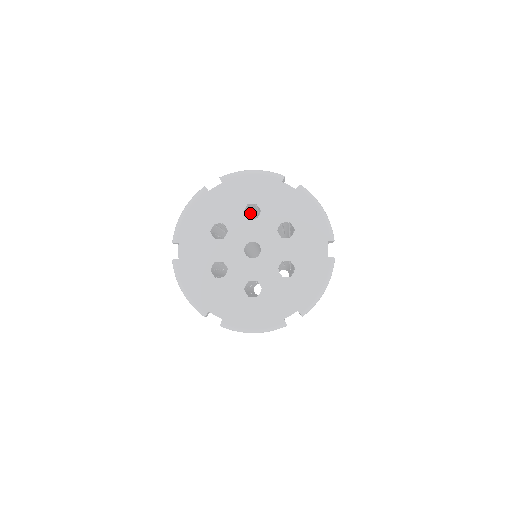
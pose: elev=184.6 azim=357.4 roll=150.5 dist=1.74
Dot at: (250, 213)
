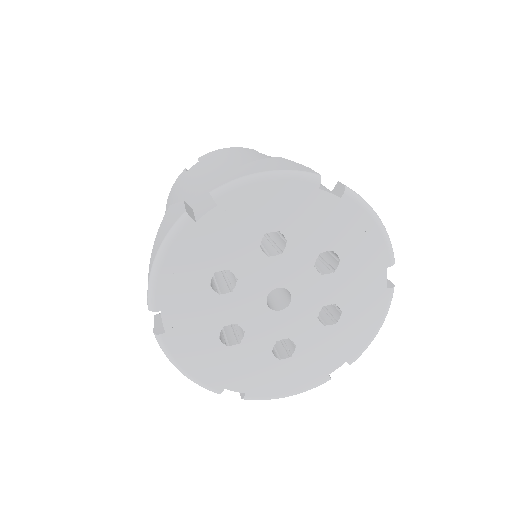
Dot at: occluded
